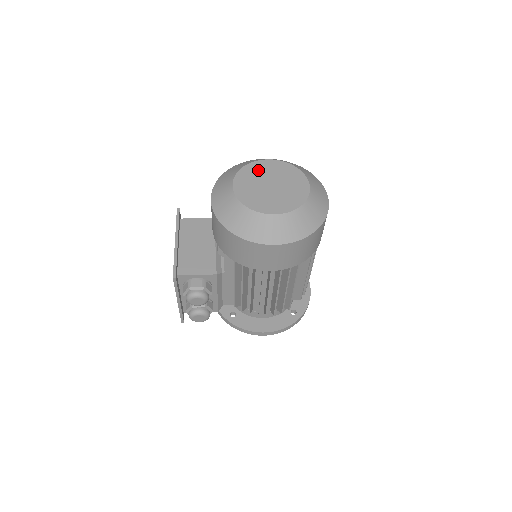
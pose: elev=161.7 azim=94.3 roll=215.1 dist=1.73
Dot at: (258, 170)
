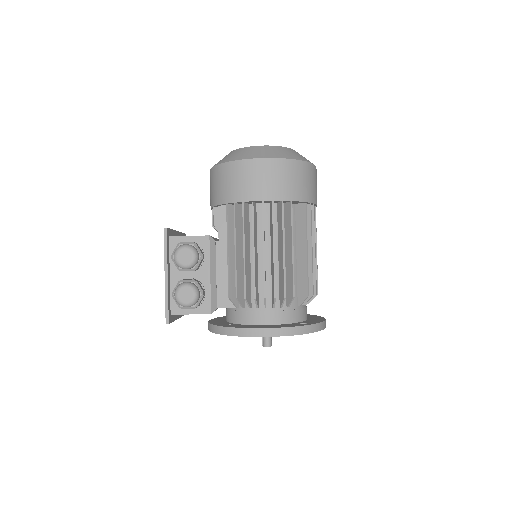
Dot at: occluded
